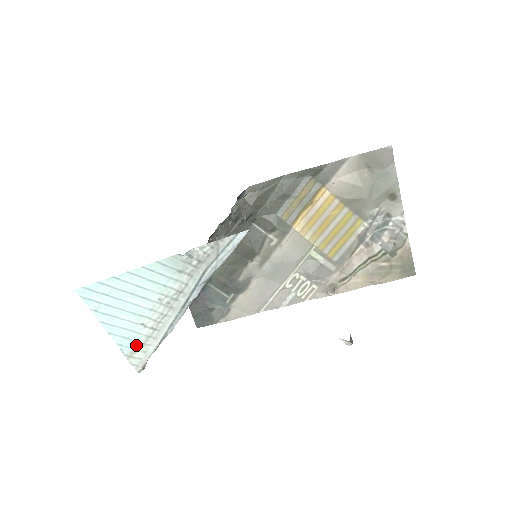
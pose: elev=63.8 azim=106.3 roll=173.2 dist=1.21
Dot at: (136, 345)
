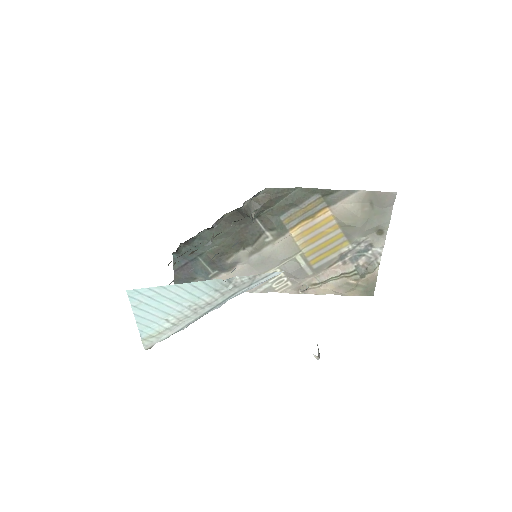
Dot at: (154, 333)
